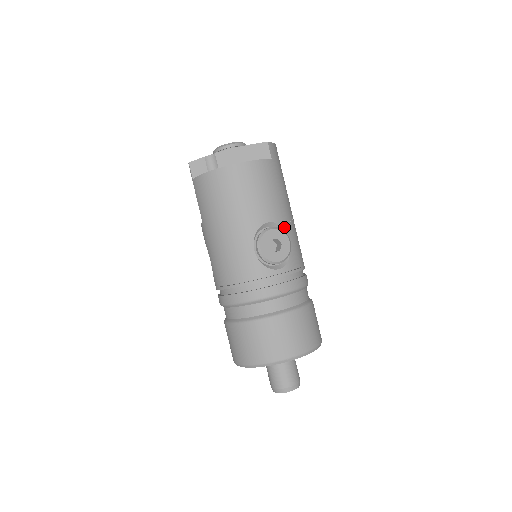
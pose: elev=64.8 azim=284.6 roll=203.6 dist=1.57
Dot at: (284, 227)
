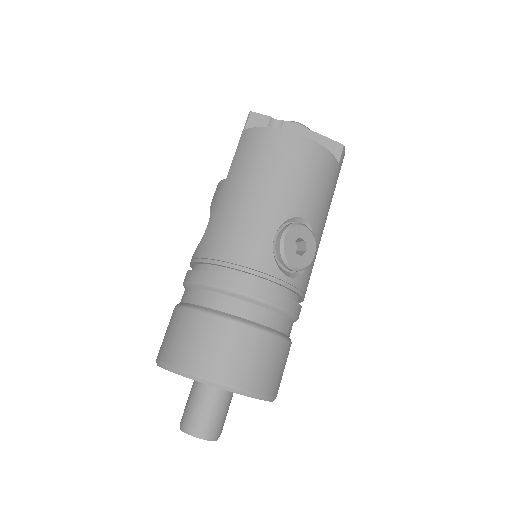
Dot at: (315, 237)
